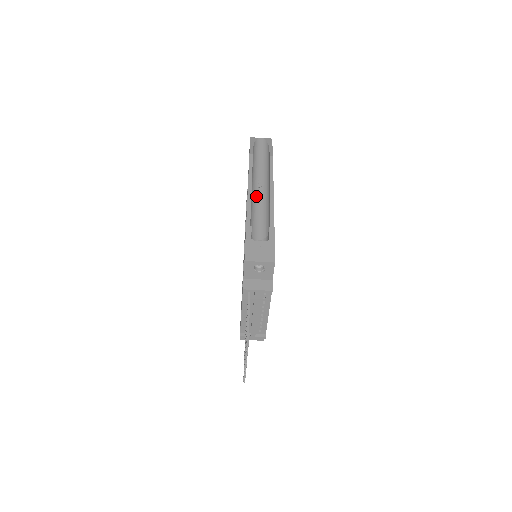
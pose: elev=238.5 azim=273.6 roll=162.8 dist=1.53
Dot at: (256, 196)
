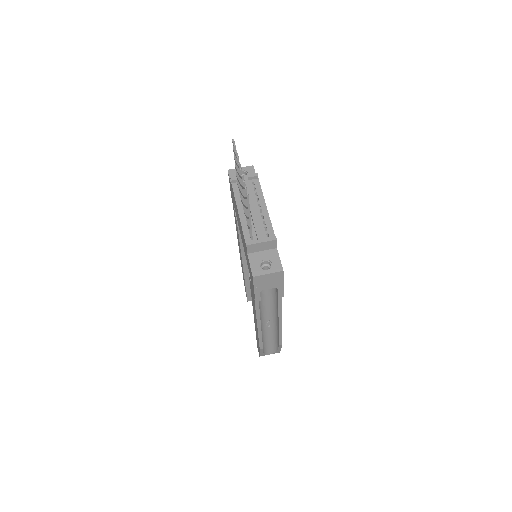
Dot at: occluded
